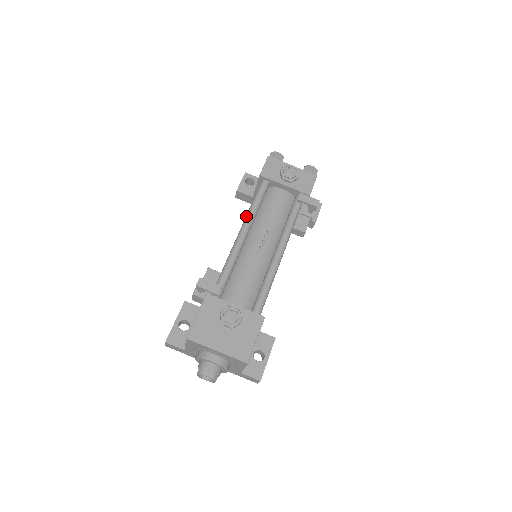
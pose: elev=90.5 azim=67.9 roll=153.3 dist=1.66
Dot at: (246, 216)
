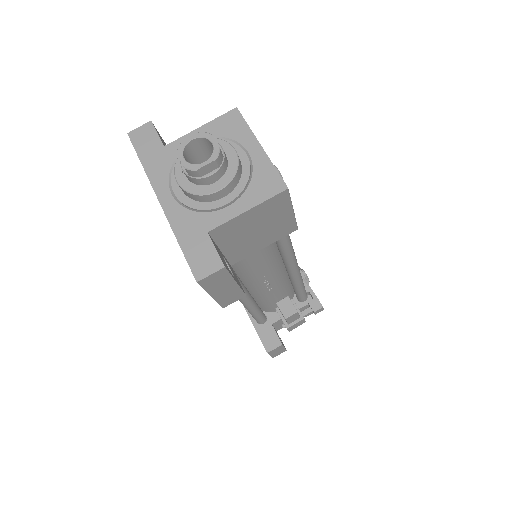
Dot at: occluded
